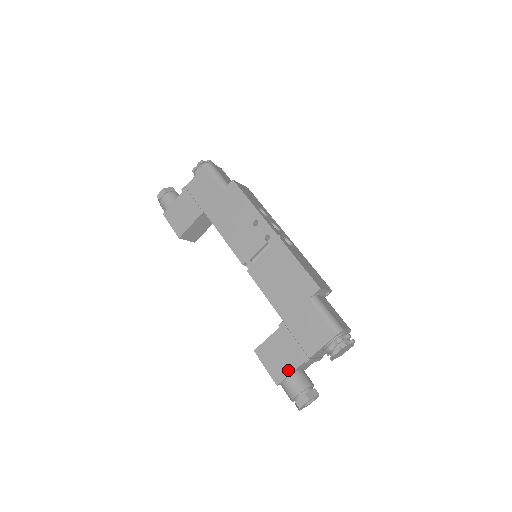
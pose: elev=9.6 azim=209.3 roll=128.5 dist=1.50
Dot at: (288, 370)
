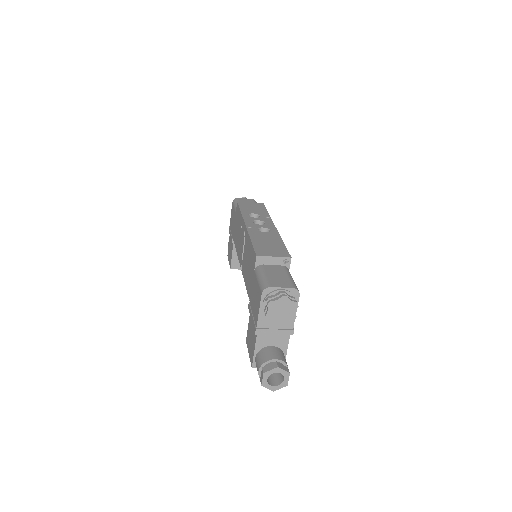
Dot at: (253, 348)
